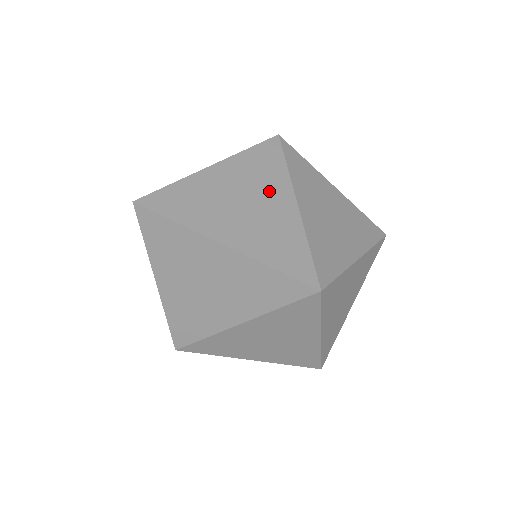
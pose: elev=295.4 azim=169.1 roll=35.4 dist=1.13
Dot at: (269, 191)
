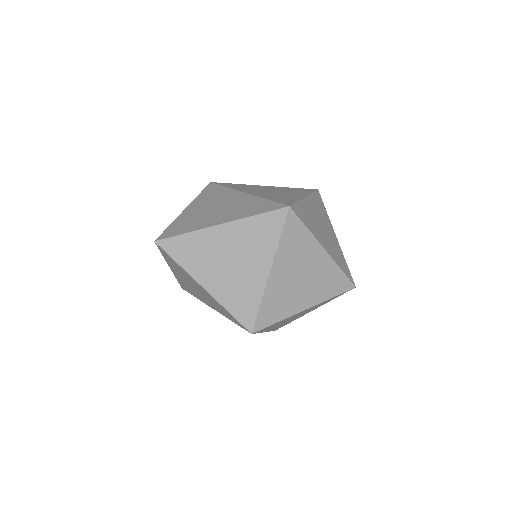
Dot at: (225, 198)
